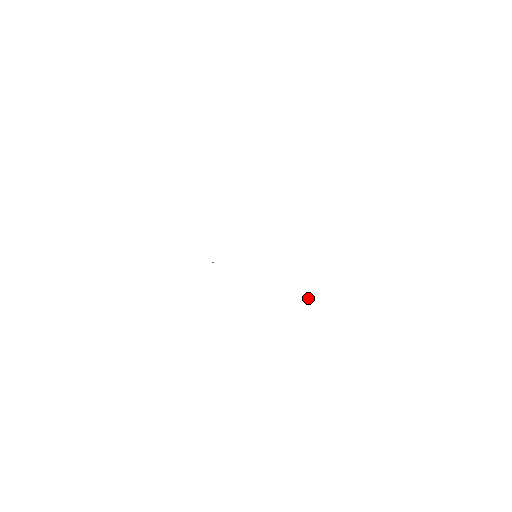
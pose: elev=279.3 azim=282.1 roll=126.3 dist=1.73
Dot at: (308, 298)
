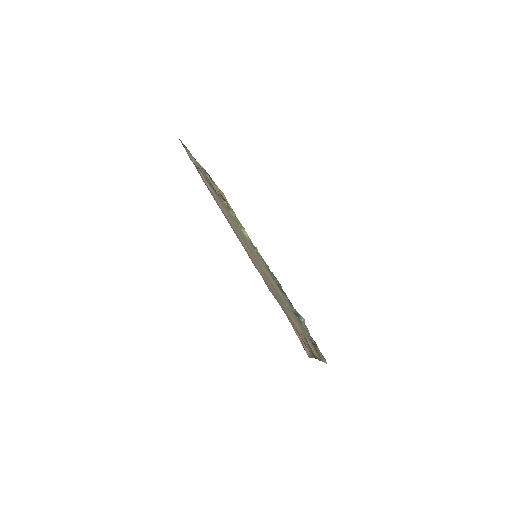
Dot at: (301, 319)
